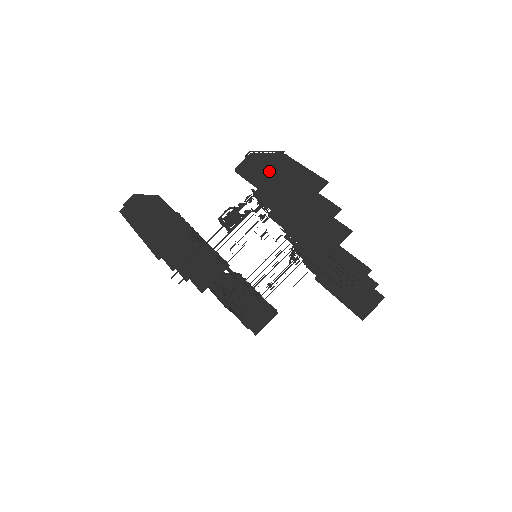
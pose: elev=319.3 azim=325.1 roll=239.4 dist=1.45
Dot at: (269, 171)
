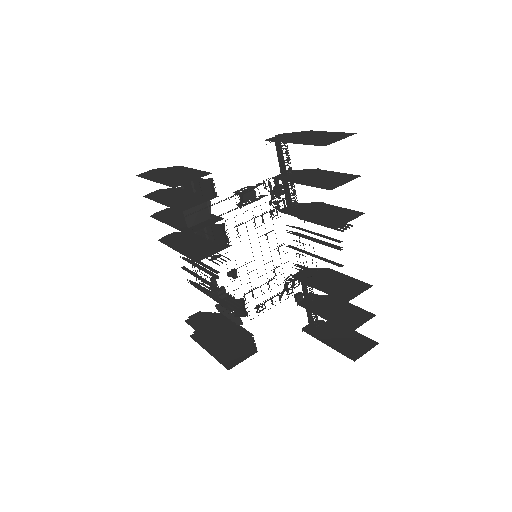
Dot at: (299, 137)
